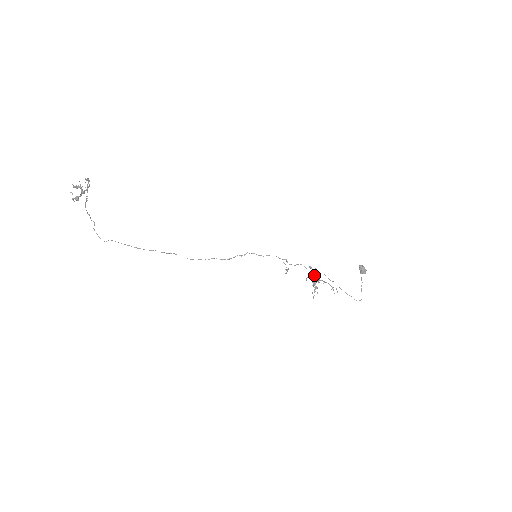
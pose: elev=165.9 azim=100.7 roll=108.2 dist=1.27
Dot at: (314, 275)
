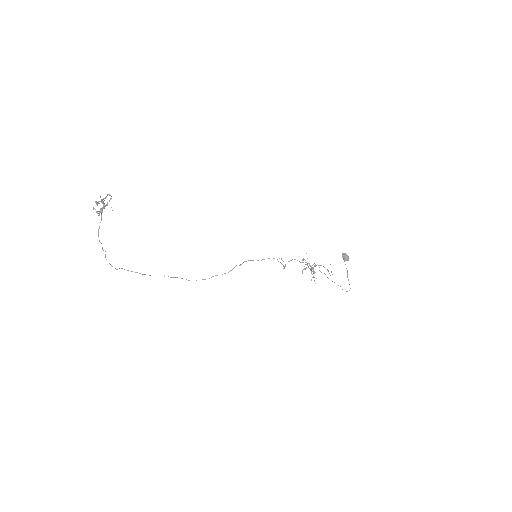
Dot at: (309, 264)
